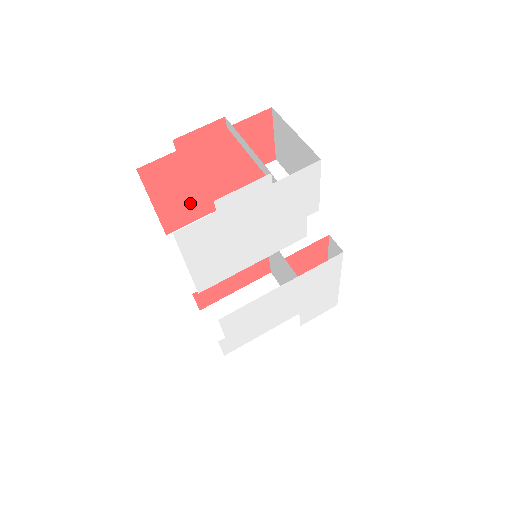
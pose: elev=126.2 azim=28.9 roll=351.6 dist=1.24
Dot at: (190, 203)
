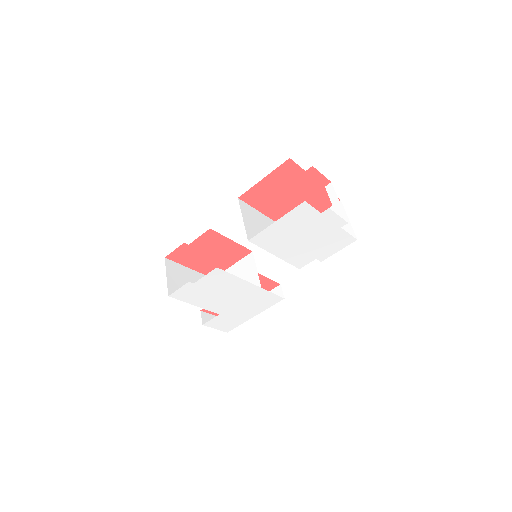
Dot at: (267, 197)
